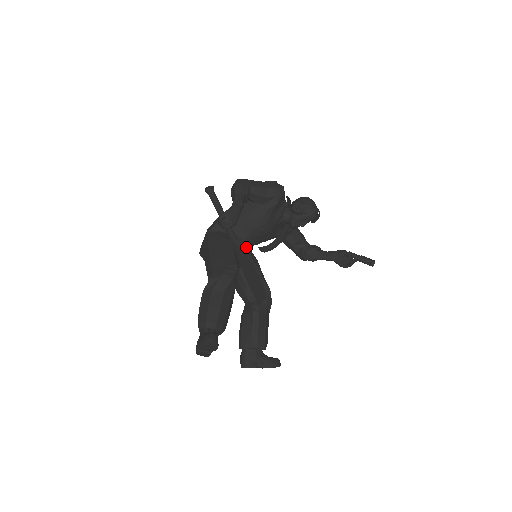
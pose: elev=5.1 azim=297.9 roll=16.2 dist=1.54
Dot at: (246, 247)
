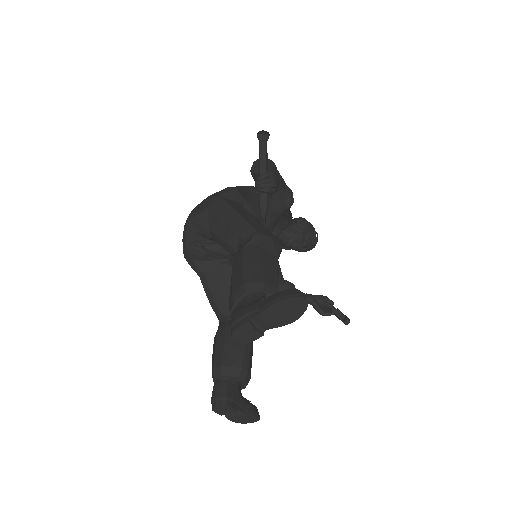
Dot at: occluded
